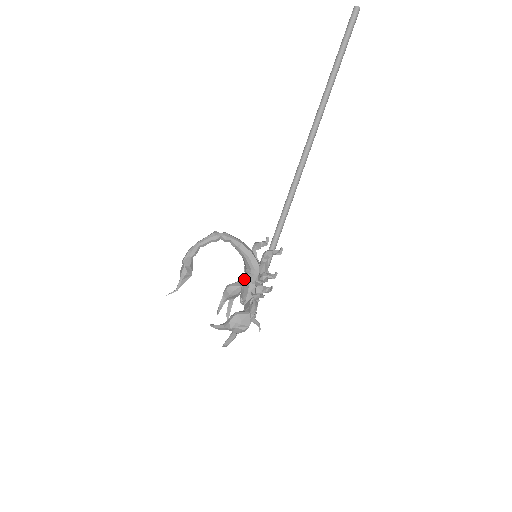
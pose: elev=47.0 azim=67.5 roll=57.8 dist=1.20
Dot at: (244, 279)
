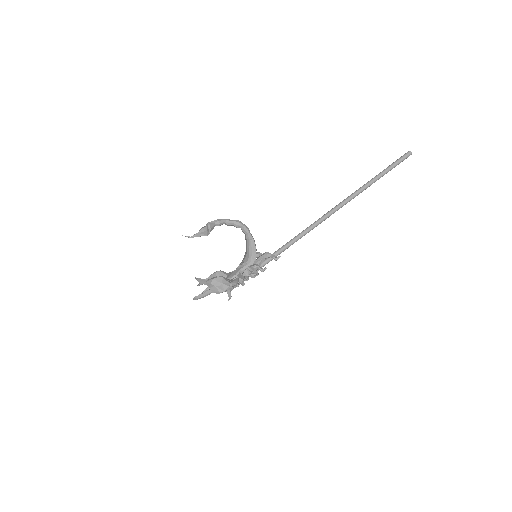
Dot at: occluded
